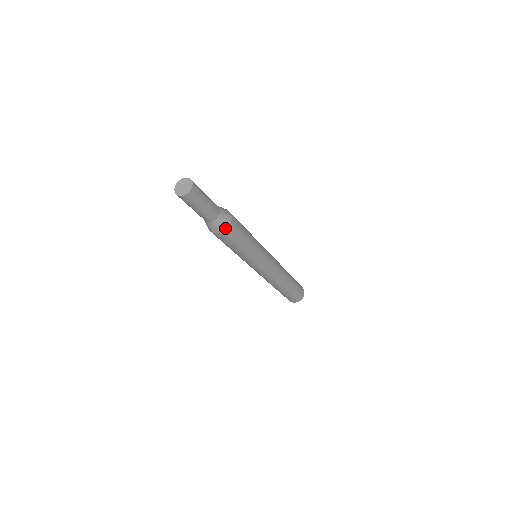
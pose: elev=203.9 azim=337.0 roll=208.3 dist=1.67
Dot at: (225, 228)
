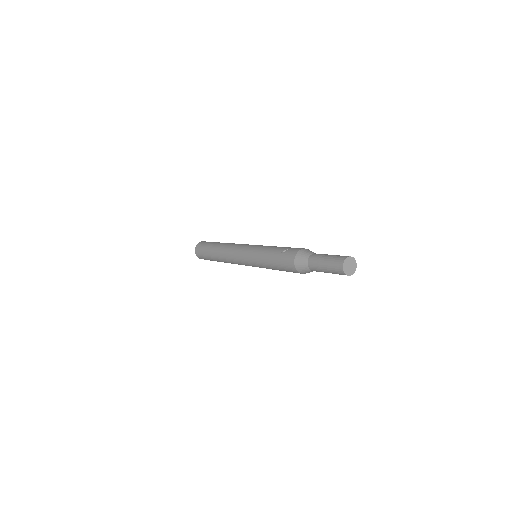
Dot at: occluded
